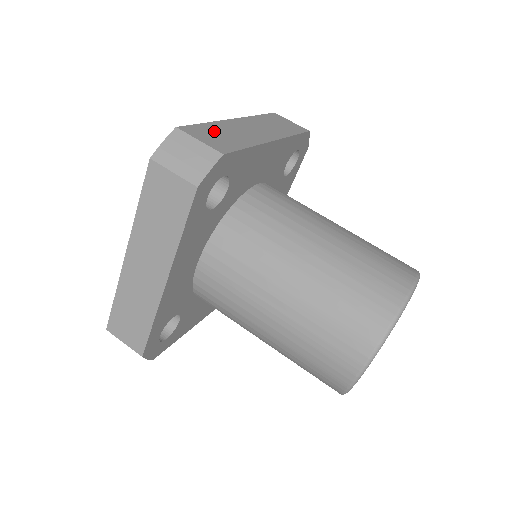
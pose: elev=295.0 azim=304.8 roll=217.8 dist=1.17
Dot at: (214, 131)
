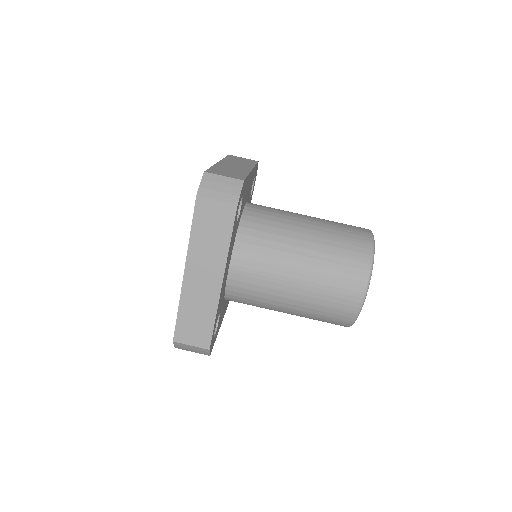
Dot at: (222, 170)
